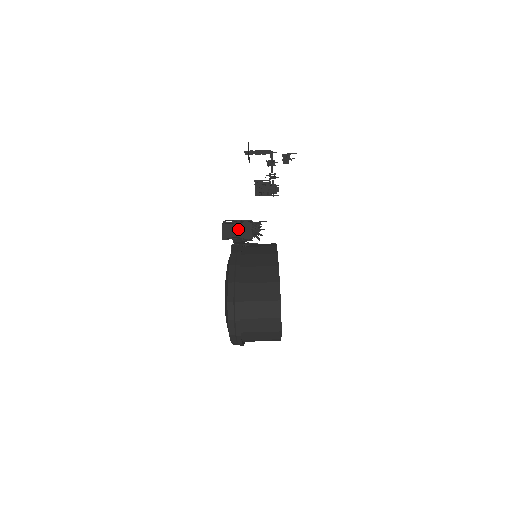
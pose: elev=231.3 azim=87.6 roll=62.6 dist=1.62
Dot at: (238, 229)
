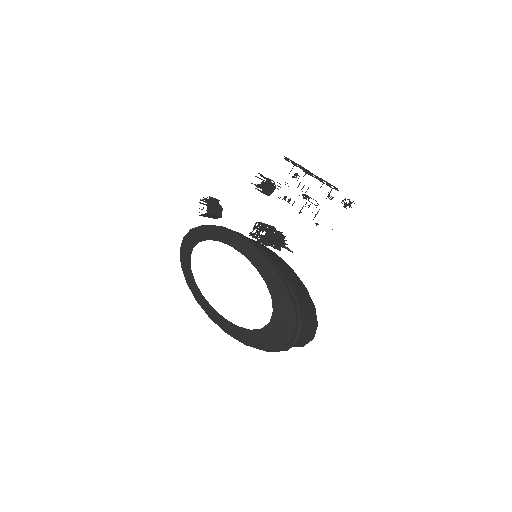
Dot at: (276, 239)
